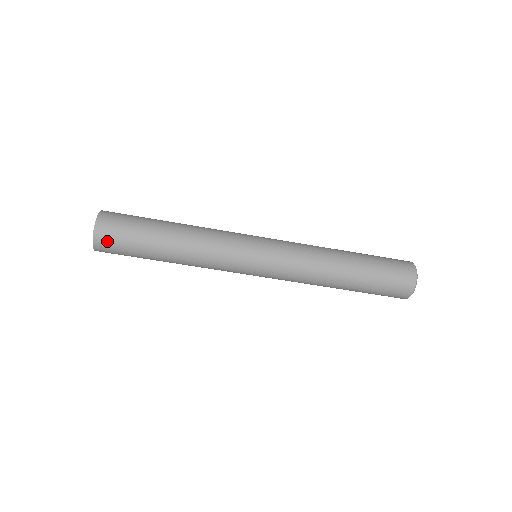
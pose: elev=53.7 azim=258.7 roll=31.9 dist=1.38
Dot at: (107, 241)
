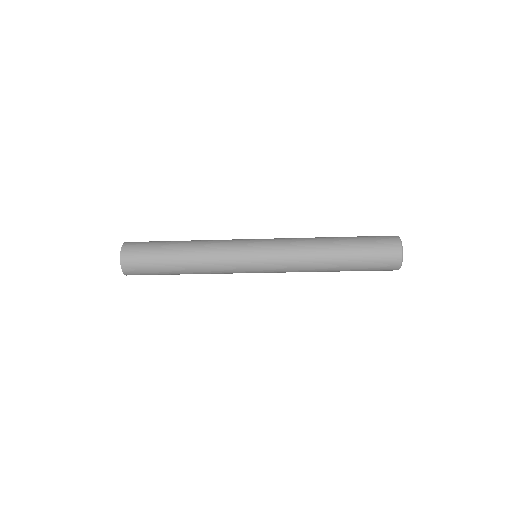
Dot at: occluded
